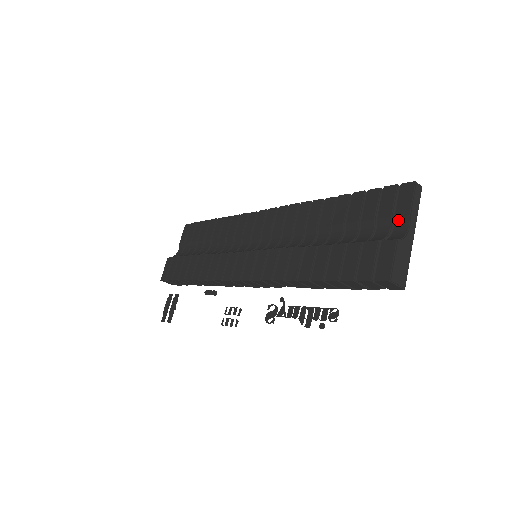
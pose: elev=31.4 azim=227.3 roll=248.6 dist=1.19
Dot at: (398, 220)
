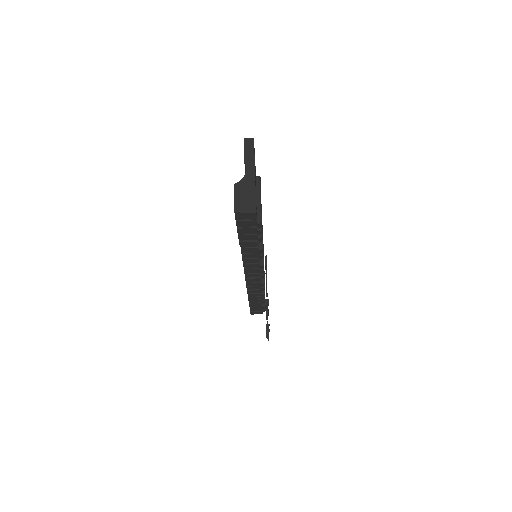
Dot at: occluded
